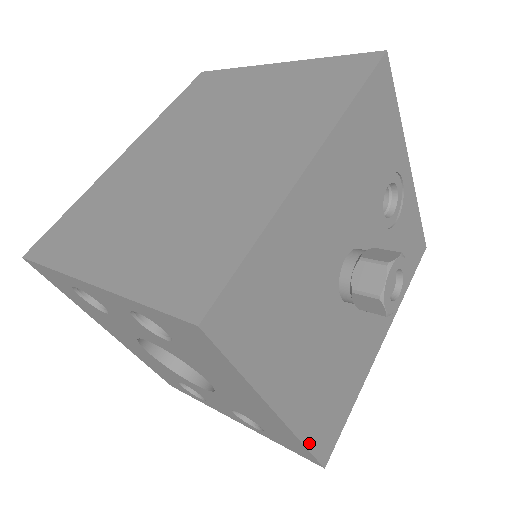
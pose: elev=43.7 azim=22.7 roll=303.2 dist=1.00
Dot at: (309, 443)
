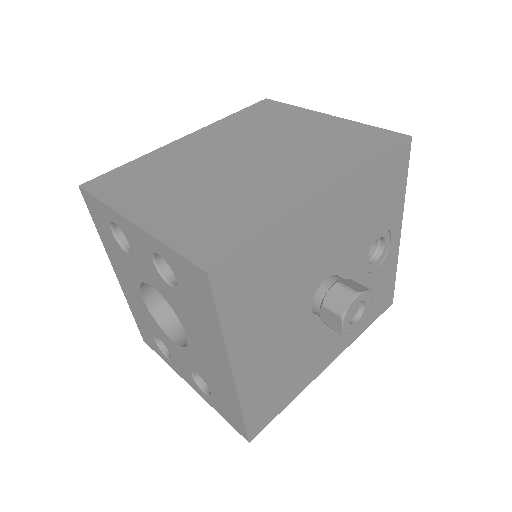
Dot at: (246, 413)
